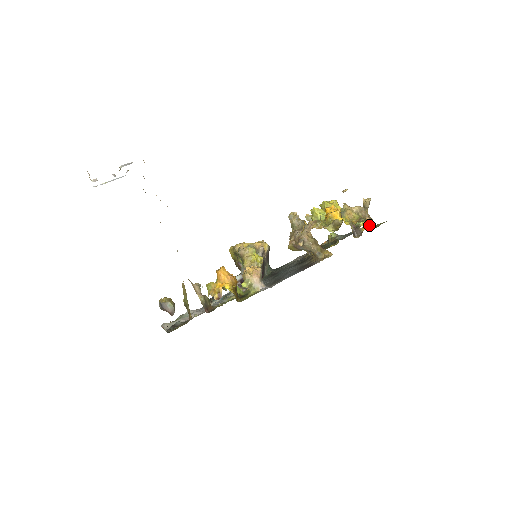
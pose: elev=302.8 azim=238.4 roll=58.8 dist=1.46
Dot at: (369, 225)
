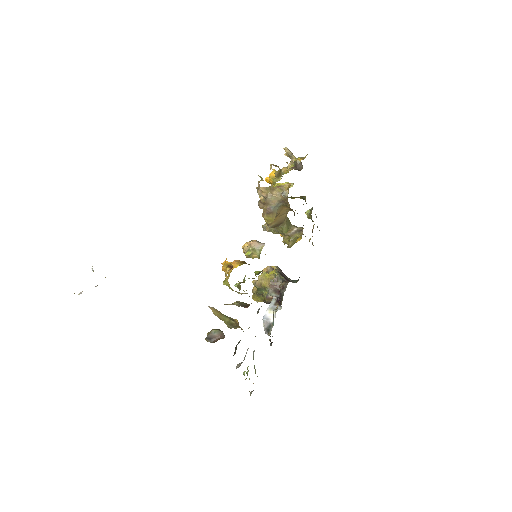
Dot at: (303, 158)
